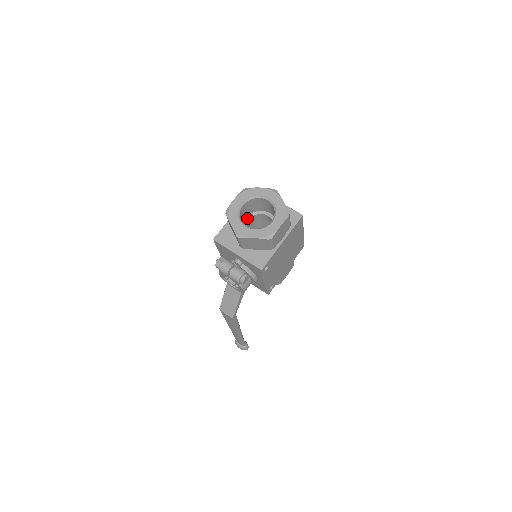
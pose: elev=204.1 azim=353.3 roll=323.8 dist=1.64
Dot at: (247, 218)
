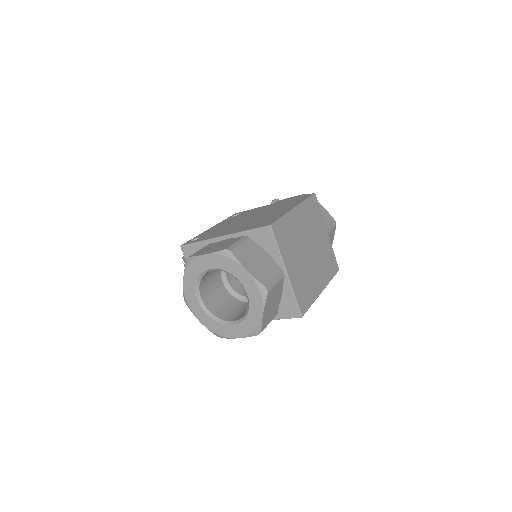
Dot at: occluded
